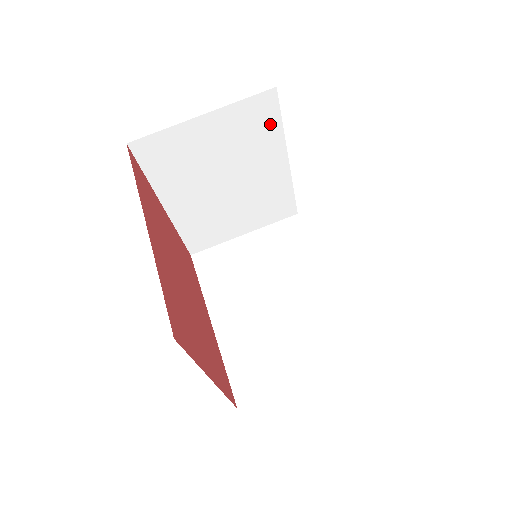
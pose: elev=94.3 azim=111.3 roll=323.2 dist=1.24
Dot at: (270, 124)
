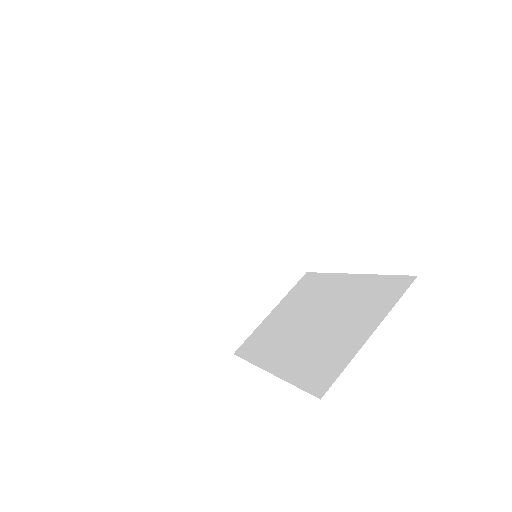
Dot at: (226, 190)
